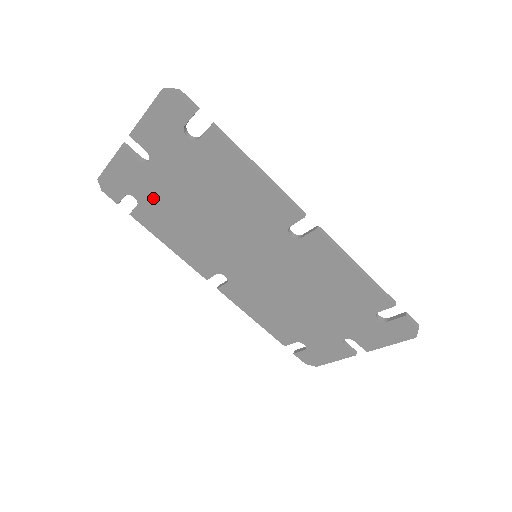
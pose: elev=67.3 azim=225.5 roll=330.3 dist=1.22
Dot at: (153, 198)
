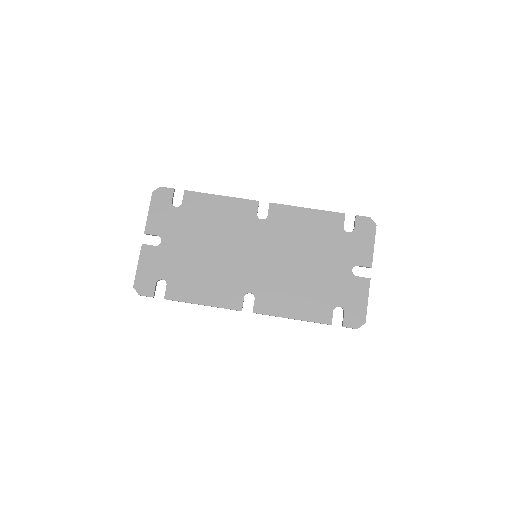
Dot at: (174, 268)
